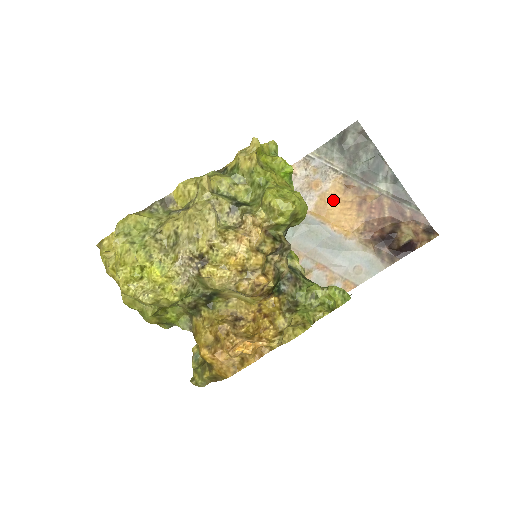
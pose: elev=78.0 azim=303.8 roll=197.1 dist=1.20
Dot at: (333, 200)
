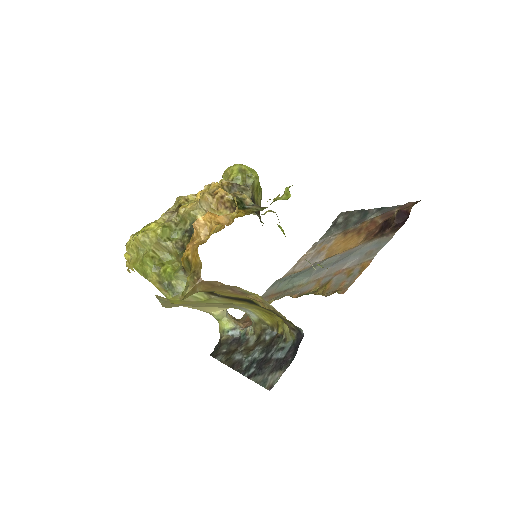
Dot at: (338, 245)
